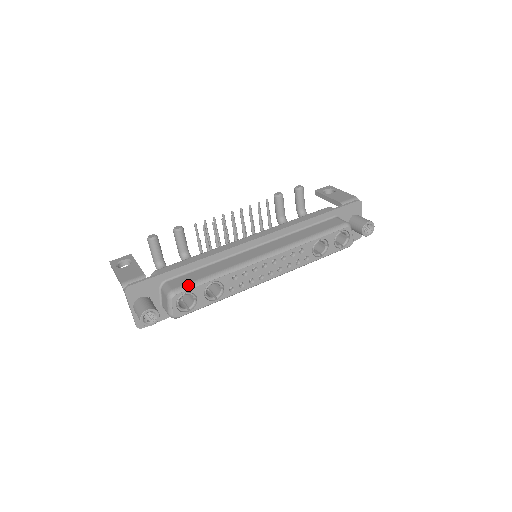
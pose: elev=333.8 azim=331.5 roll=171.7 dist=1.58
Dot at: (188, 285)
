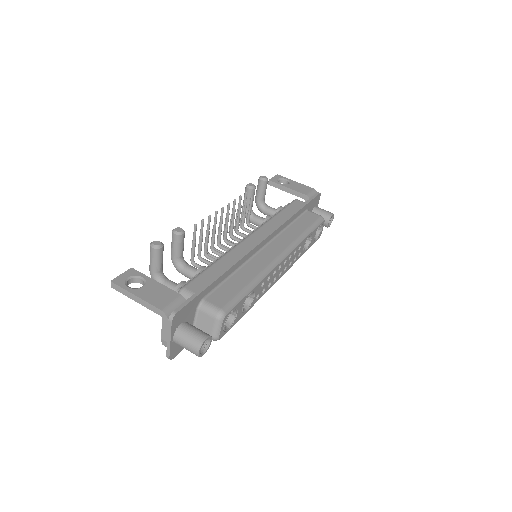
Dot at: (233, 301)
